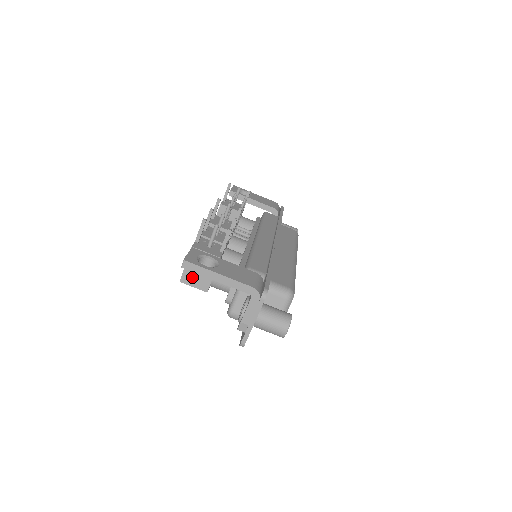
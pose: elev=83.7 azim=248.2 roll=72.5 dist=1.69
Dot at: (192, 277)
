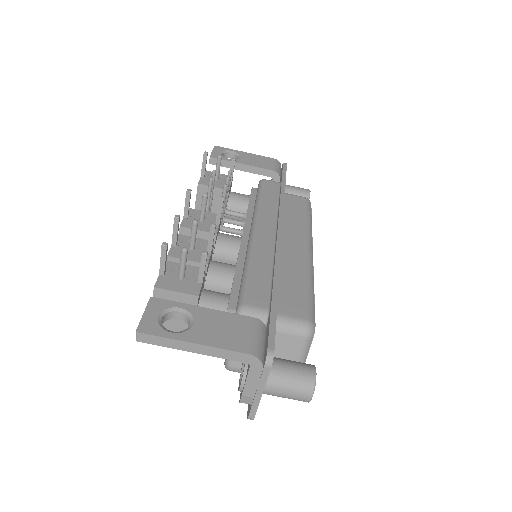
Dot at: (166, 324)
